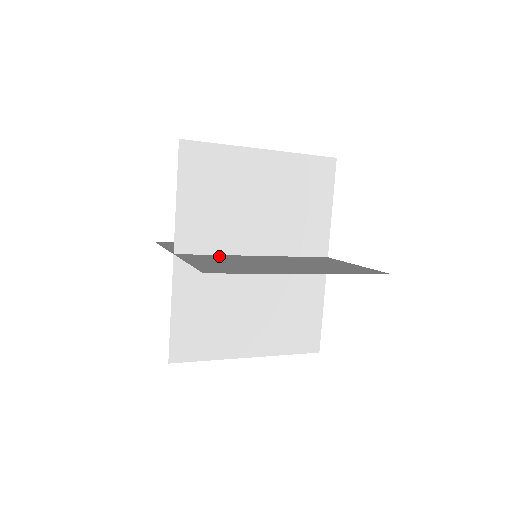
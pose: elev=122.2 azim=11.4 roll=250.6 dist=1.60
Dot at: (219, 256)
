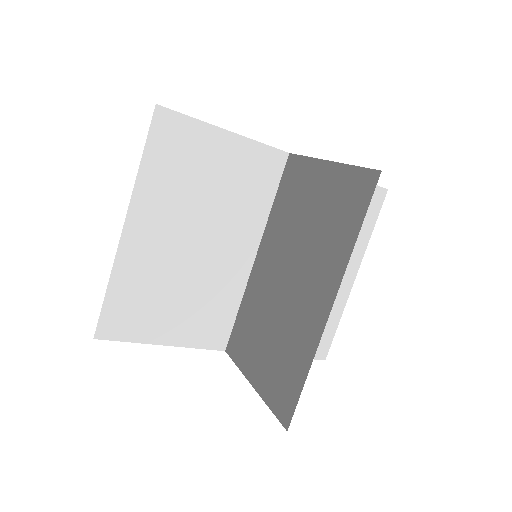
Dot at: (245, 310)
